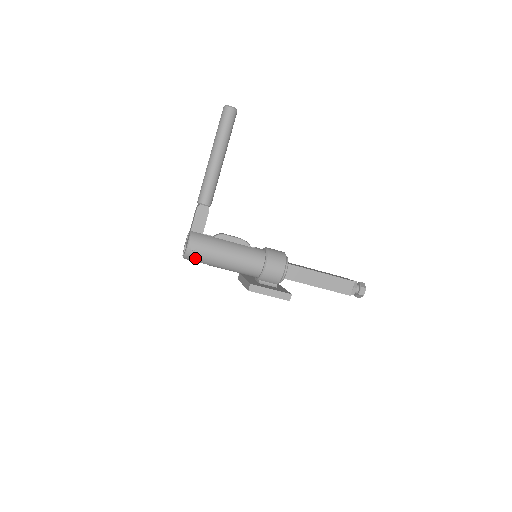
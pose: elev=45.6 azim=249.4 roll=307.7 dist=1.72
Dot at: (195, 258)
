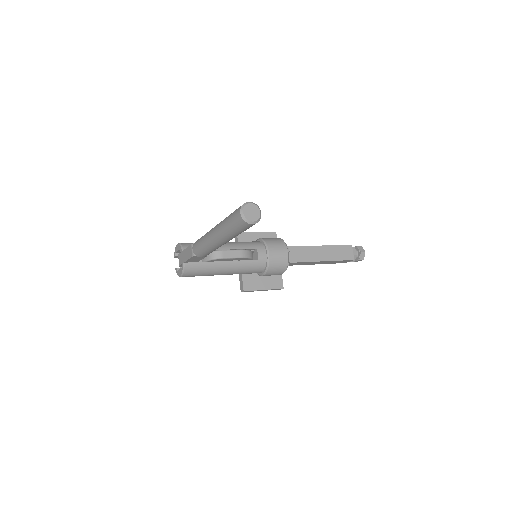
Dot at: occluded
